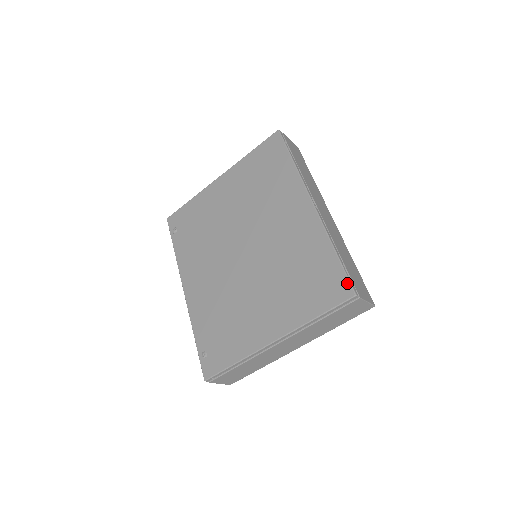
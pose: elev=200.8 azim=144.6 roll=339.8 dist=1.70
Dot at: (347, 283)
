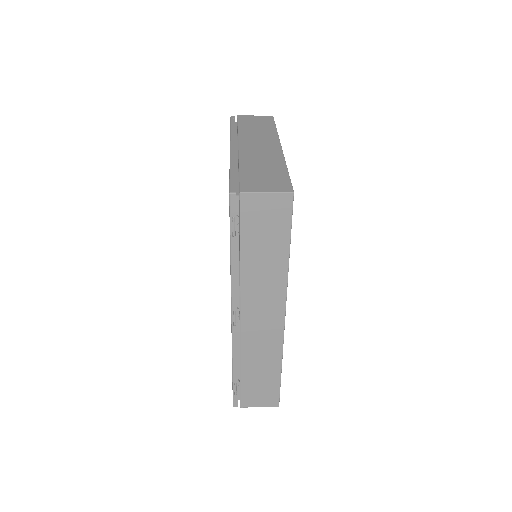
Dot at: occluded
